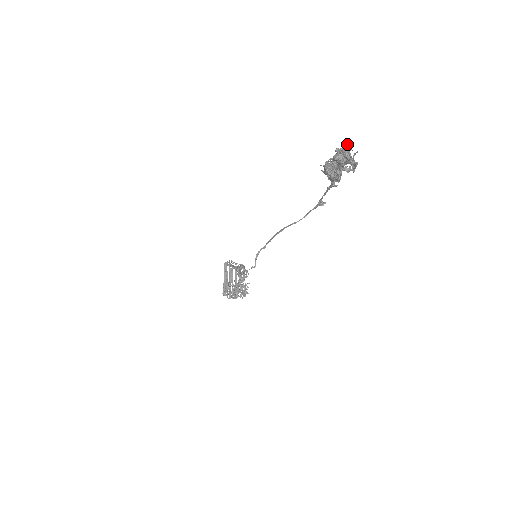
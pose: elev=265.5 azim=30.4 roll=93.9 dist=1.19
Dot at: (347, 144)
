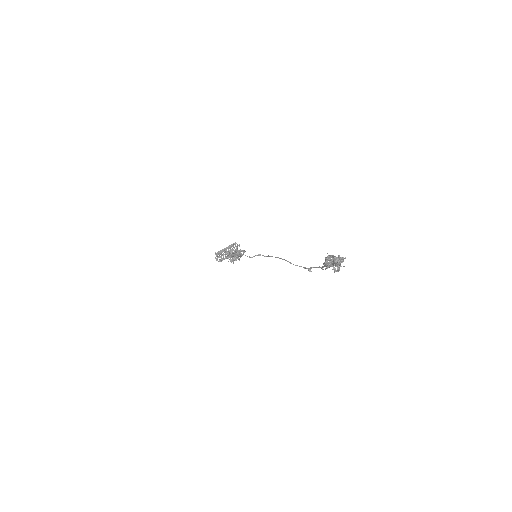
Dot at: (344, 258)
